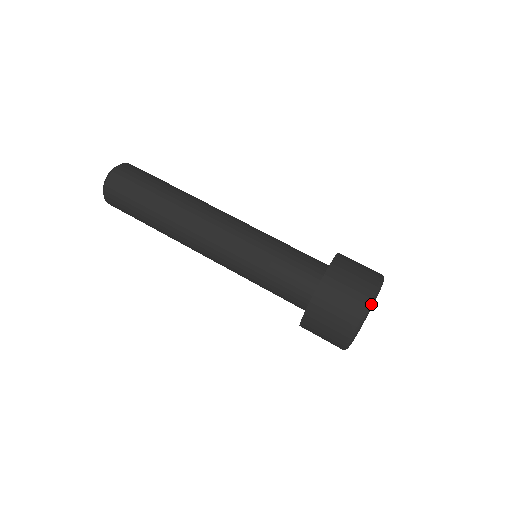
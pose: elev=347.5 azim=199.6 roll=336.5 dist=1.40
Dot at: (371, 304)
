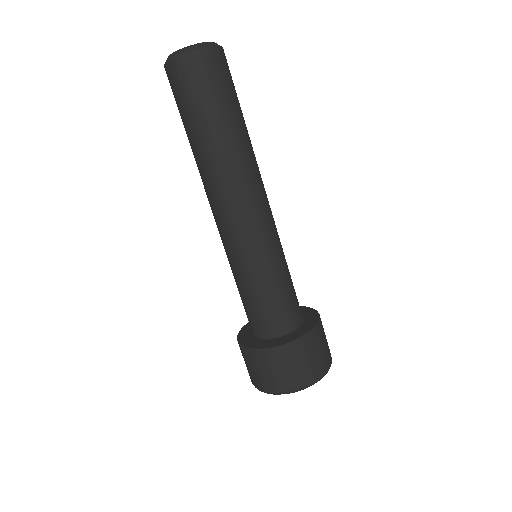
Dot at: occluded
